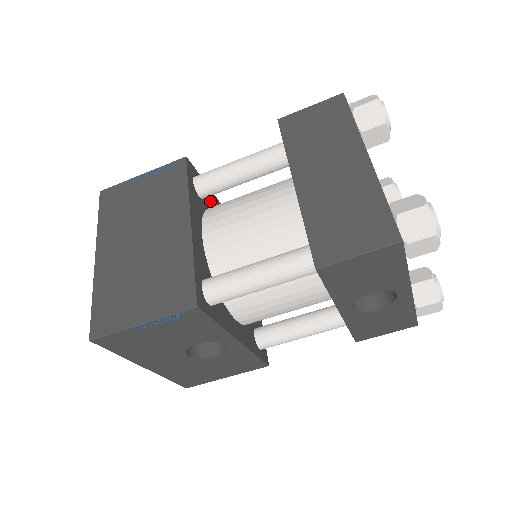
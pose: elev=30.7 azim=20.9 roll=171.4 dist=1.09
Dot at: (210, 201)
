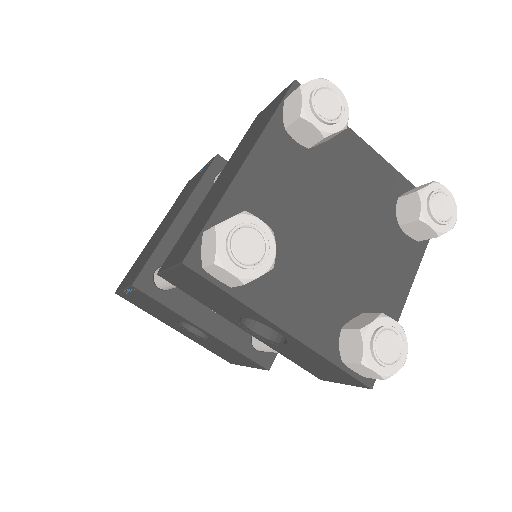
Dot at: occluded
